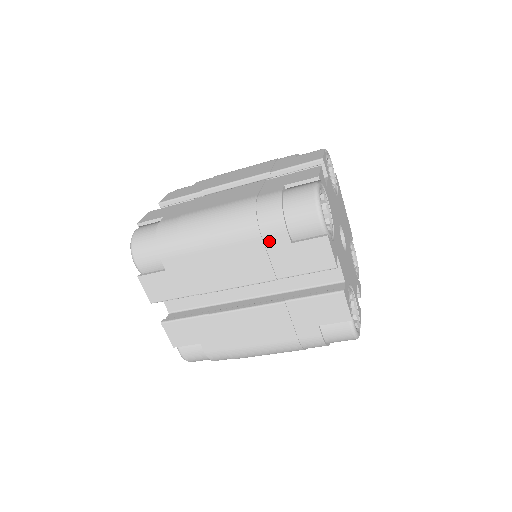
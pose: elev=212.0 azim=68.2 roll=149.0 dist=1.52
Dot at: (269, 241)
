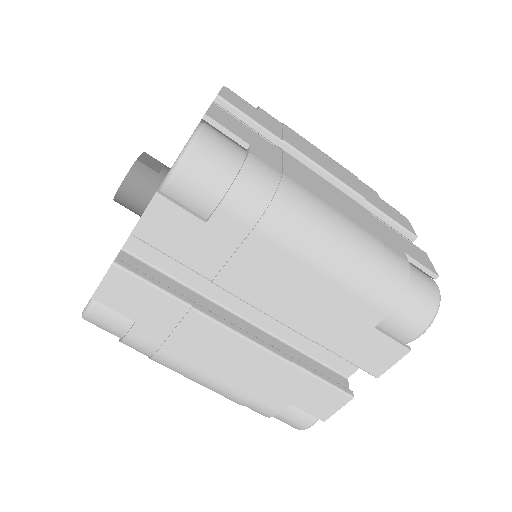
Dot at: (362, 184)
